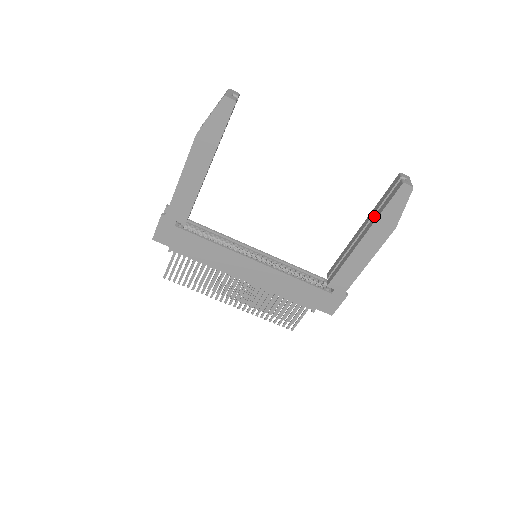
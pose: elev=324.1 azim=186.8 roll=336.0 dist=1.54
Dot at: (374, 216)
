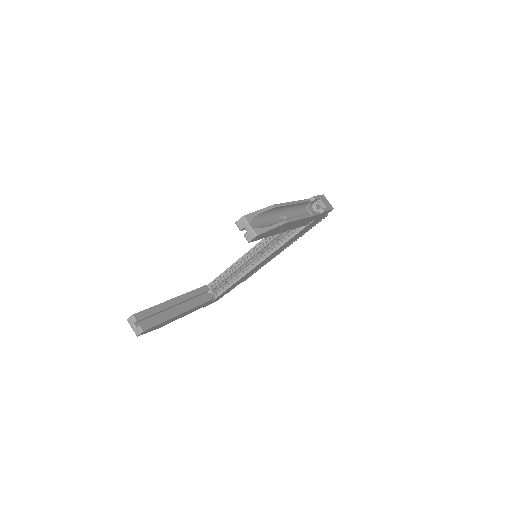
Dot at: occluded
